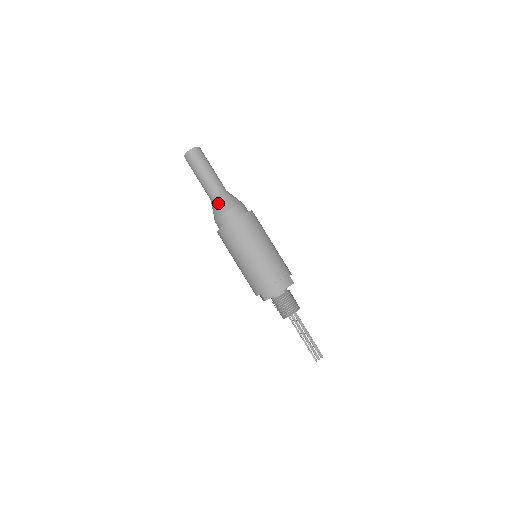
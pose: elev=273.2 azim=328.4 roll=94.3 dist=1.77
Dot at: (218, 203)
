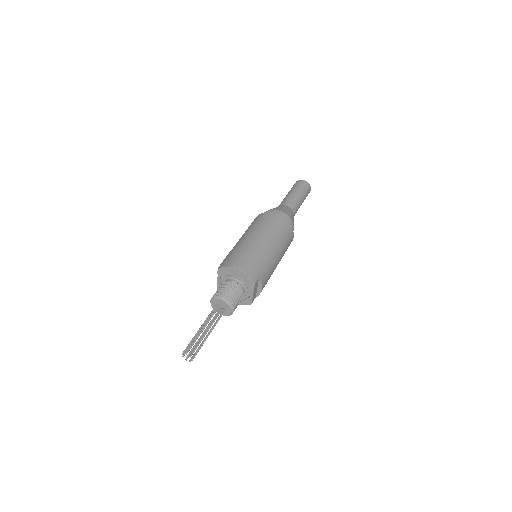
Dot at: (279, 207)
